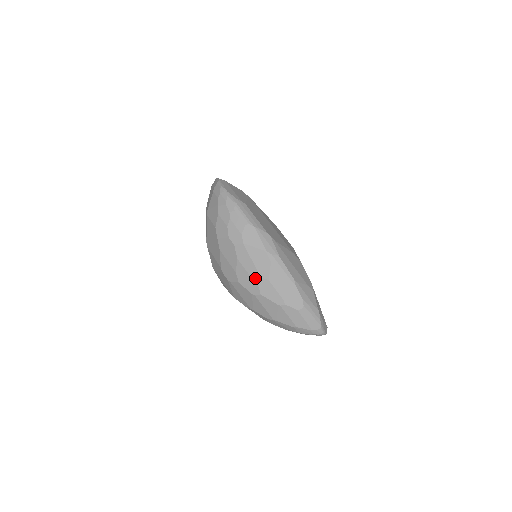
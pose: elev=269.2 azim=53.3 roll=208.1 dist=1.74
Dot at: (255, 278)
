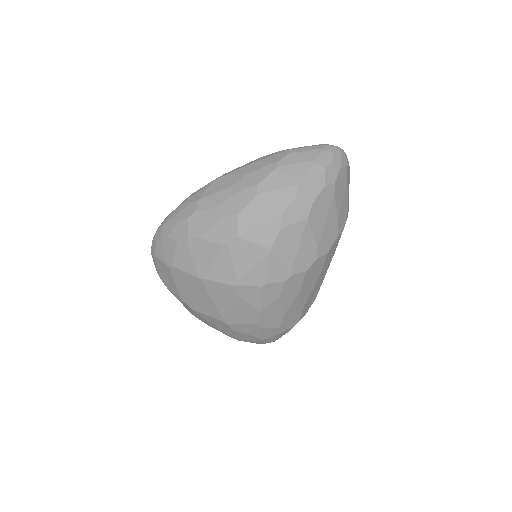
Dot at: (236, 190)
